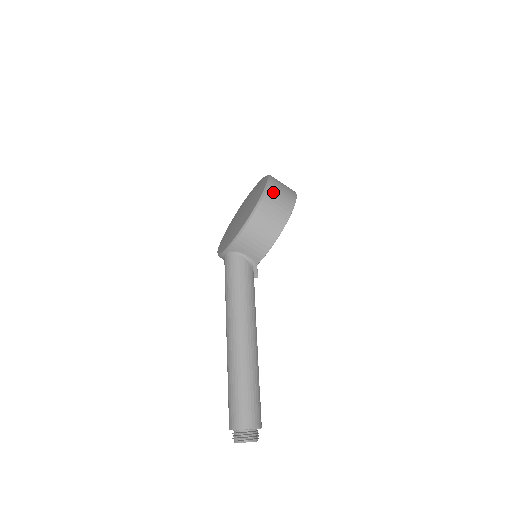
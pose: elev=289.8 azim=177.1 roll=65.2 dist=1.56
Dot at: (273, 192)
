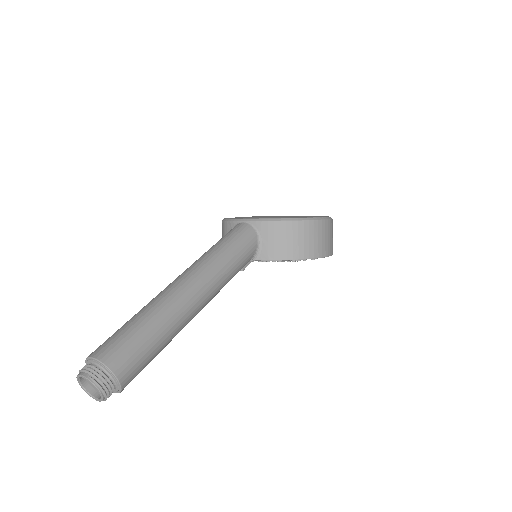
Dot at: (330, 227)
